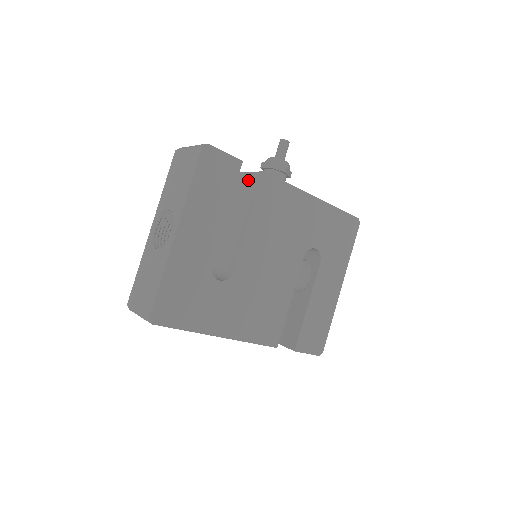
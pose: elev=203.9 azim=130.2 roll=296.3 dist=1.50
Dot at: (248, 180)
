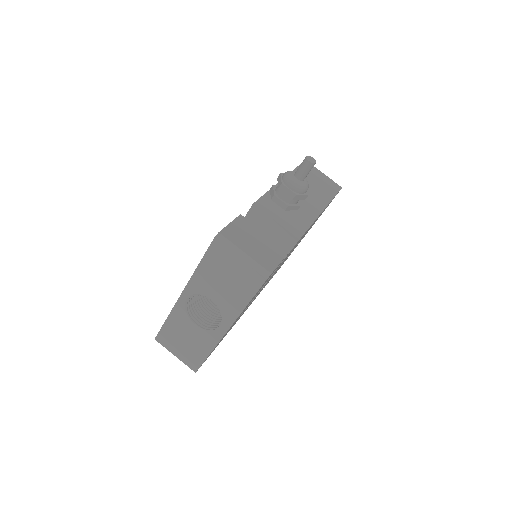
Dot at: (276, 232)
